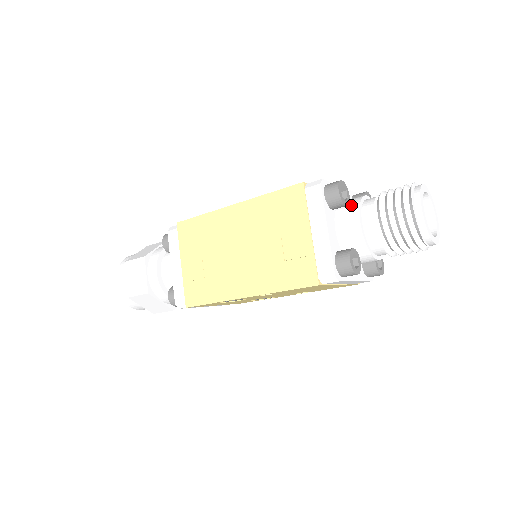
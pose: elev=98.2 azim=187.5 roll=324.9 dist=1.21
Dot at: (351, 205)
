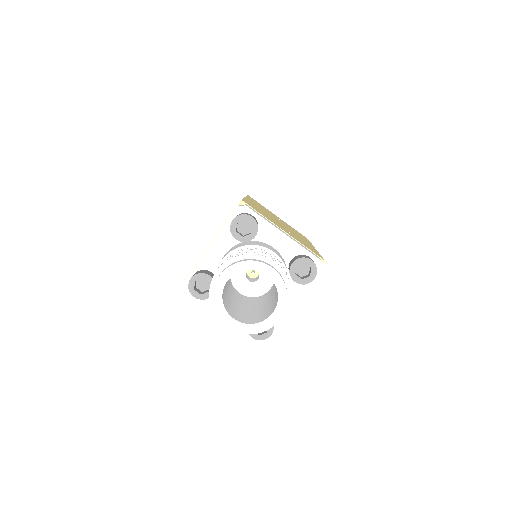
Dot at: occluded
